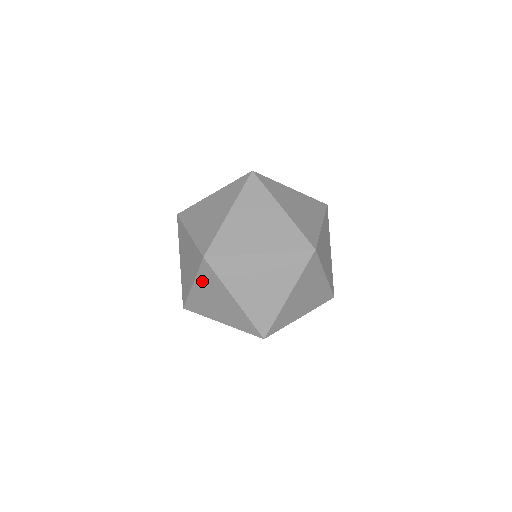
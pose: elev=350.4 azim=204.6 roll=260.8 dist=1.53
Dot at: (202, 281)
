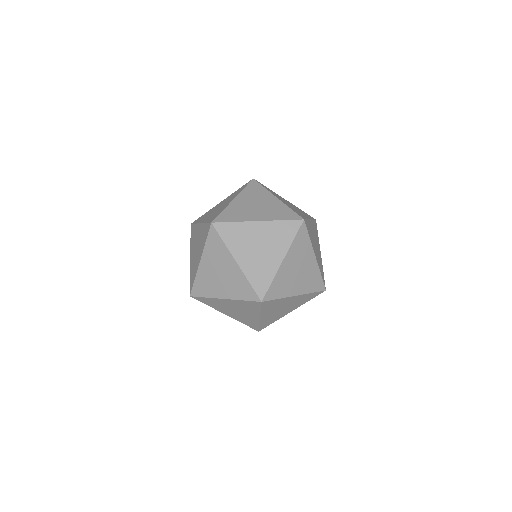
Dot at: (274, 227)
